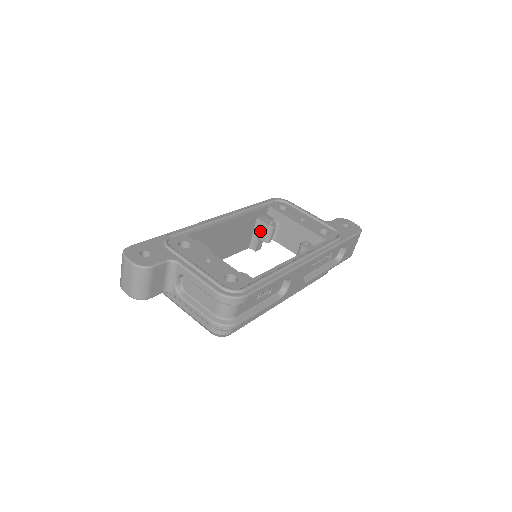
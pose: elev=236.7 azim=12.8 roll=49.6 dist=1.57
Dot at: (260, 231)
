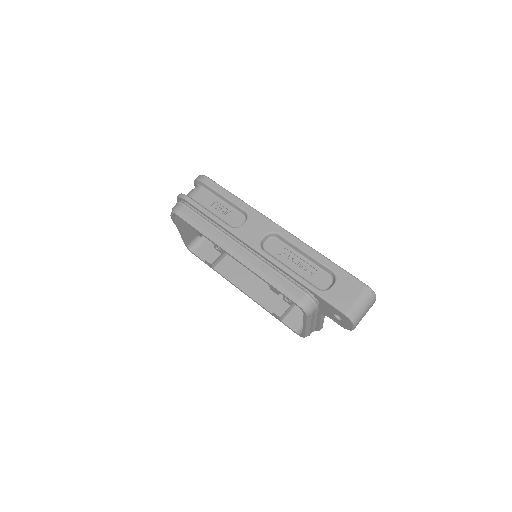
Dot at: occluded
